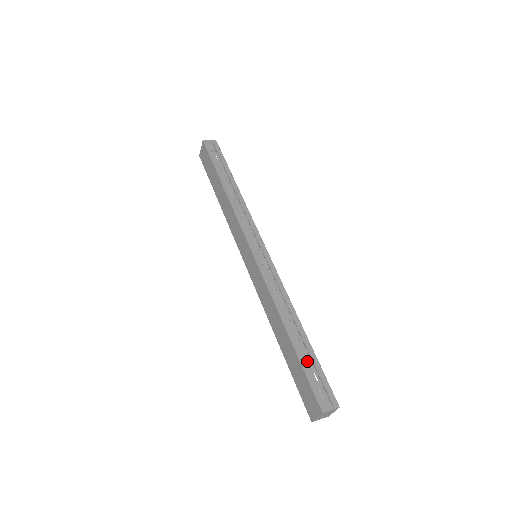
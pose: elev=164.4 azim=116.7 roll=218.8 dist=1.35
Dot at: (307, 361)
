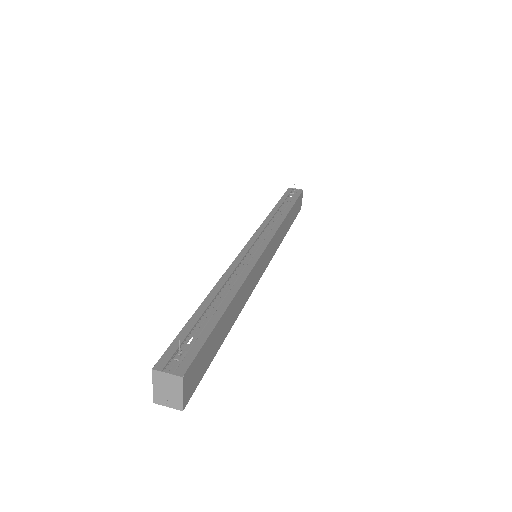
Dot at: (198, 325)
